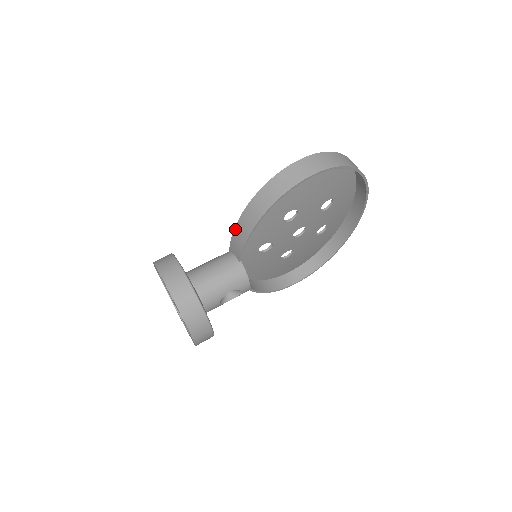
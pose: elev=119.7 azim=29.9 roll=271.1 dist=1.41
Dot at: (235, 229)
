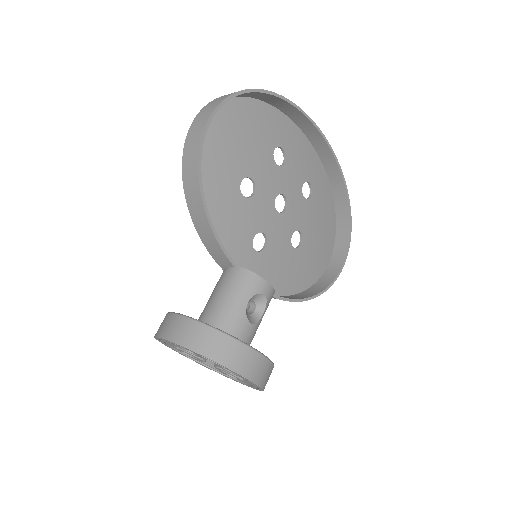
Dot at: (201, 238)
